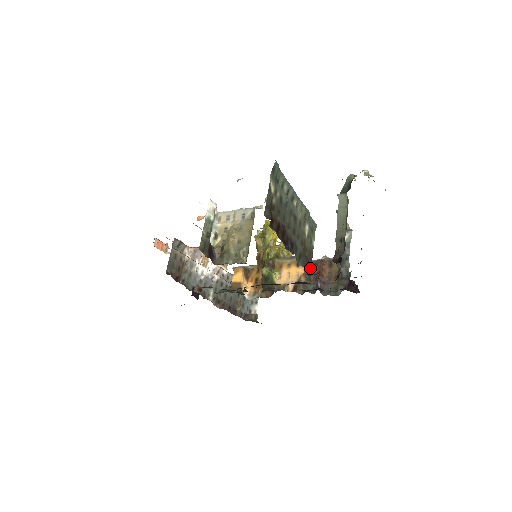
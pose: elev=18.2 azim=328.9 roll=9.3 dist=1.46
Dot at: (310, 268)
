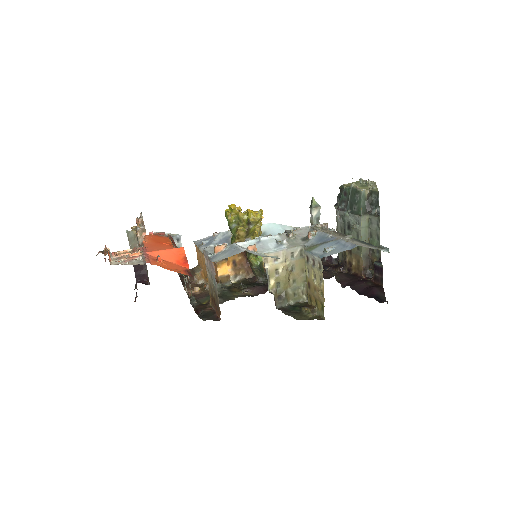
Dot at: occluded
